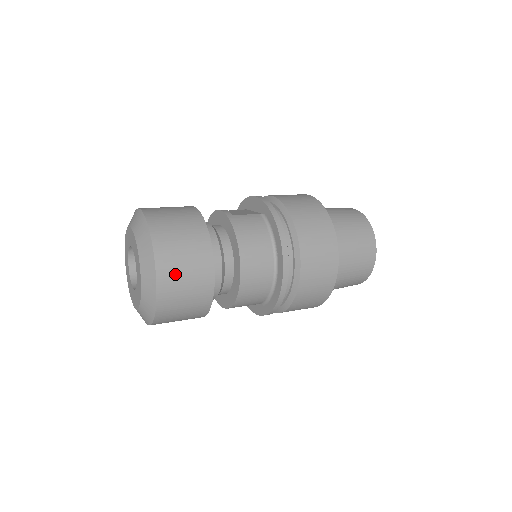
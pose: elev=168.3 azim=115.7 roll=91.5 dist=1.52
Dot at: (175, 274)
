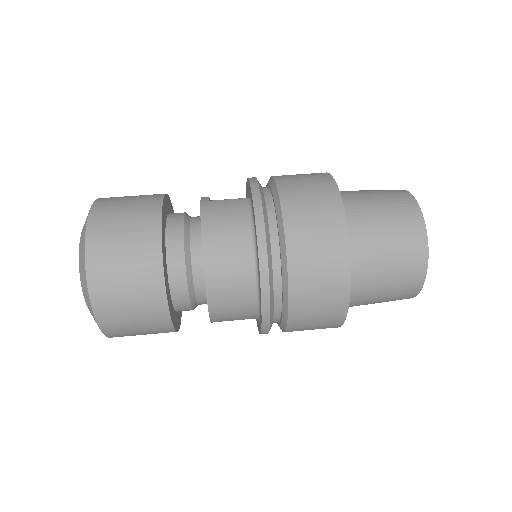
Dot at: (110, 271)
